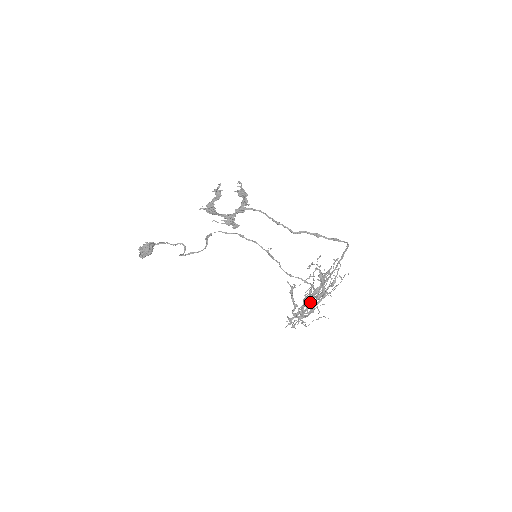
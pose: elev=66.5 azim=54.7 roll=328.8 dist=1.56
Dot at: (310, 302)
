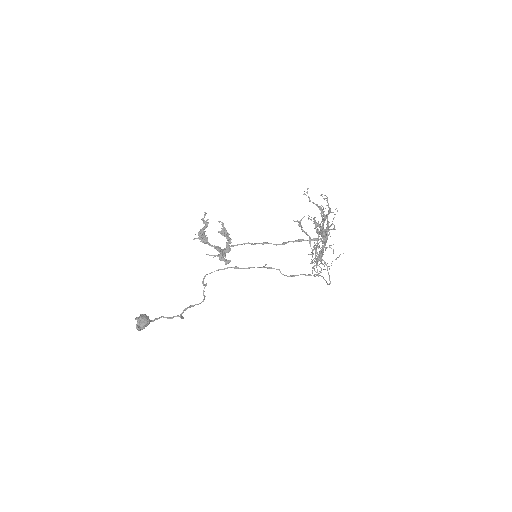
Dot at: occluded
